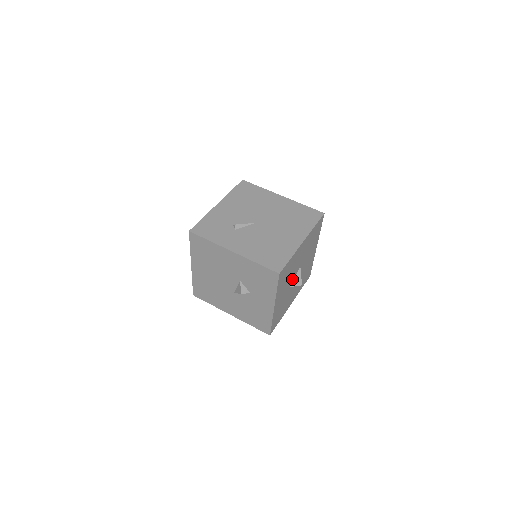
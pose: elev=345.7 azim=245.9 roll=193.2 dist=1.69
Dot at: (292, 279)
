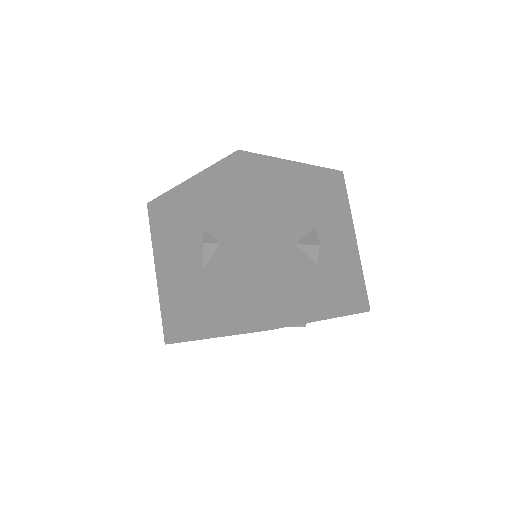
Dot at: (297, 231)
